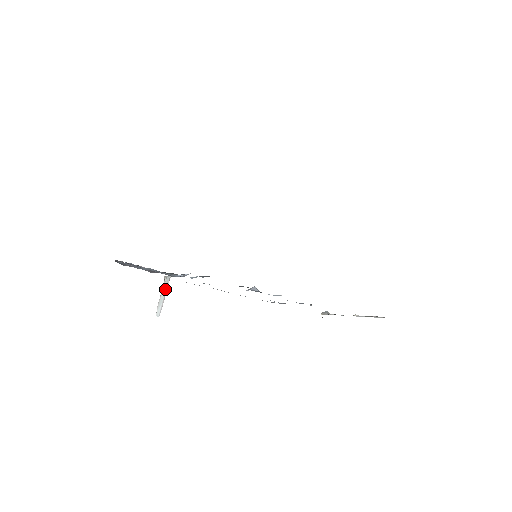
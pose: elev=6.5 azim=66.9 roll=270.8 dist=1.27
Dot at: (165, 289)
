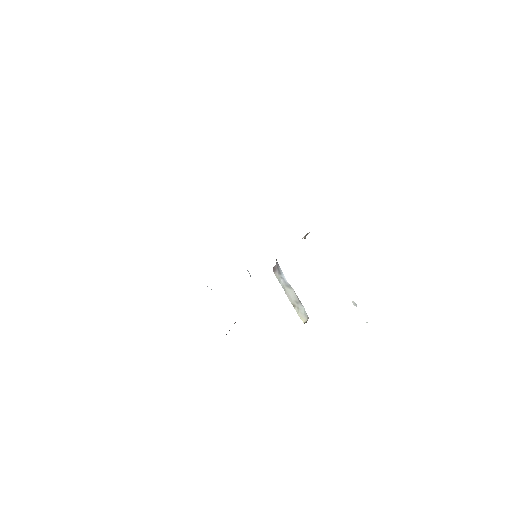
Dot at: occluded
